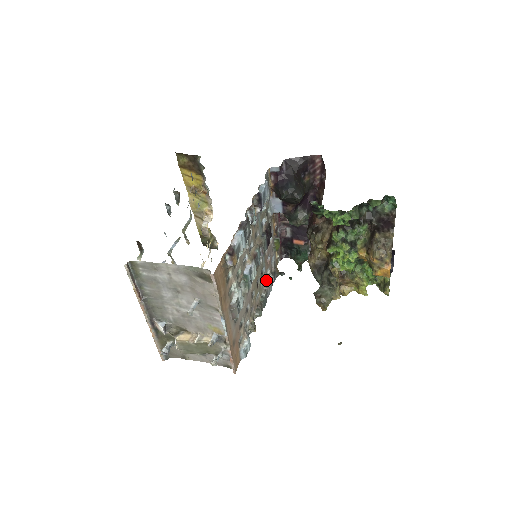
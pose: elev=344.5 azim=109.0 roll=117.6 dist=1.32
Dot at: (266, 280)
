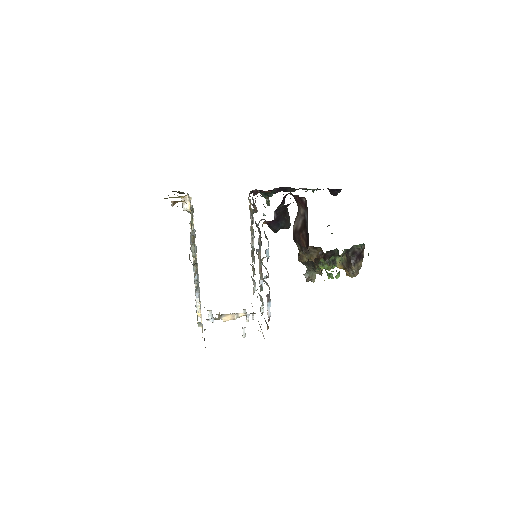
Dot at: (251, 234)
